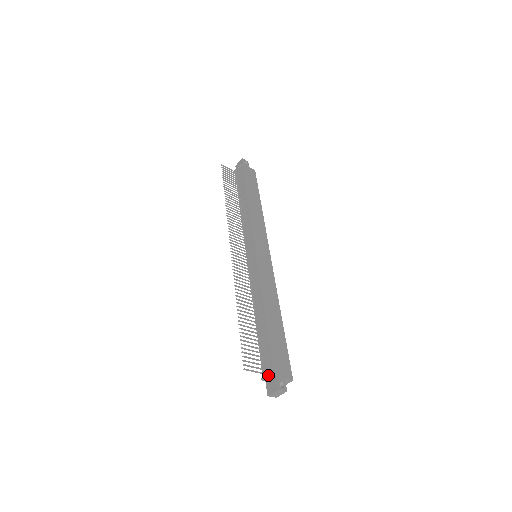
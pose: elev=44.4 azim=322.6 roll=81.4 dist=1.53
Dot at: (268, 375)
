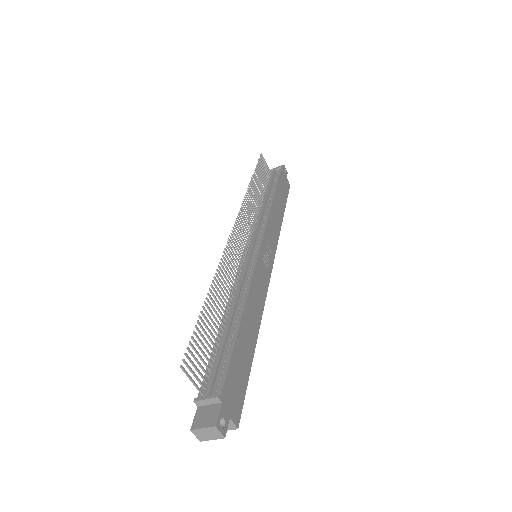
Dot at: (209, 397)
